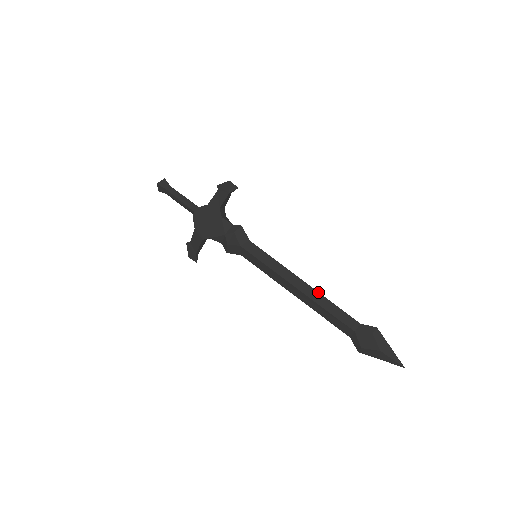
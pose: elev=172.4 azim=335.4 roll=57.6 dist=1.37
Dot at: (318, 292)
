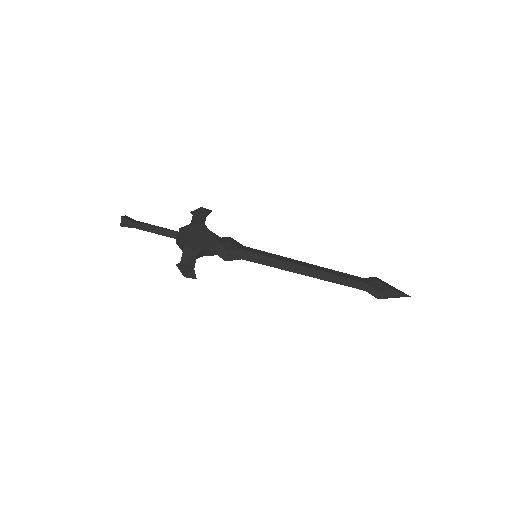
Dot at: (322, 267)
